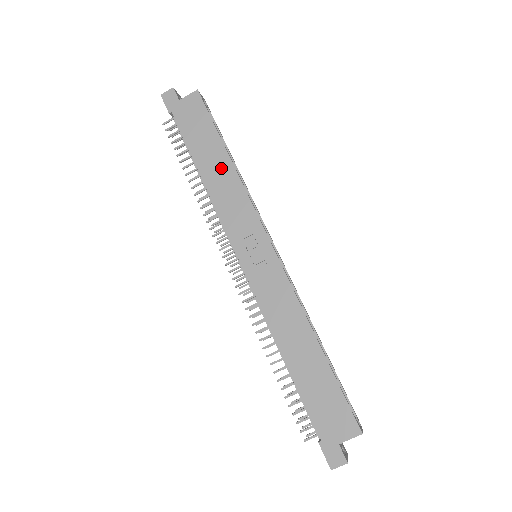
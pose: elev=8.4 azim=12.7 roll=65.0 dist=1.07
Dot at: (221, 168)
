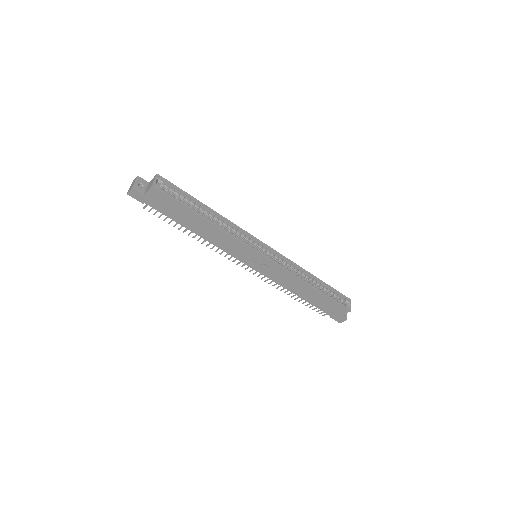
Dot at: (205, 227)
